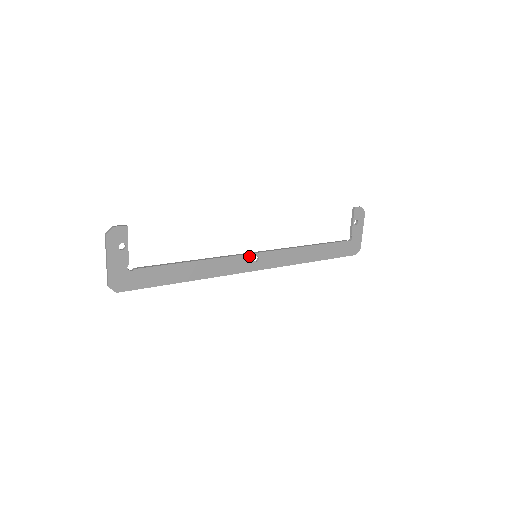
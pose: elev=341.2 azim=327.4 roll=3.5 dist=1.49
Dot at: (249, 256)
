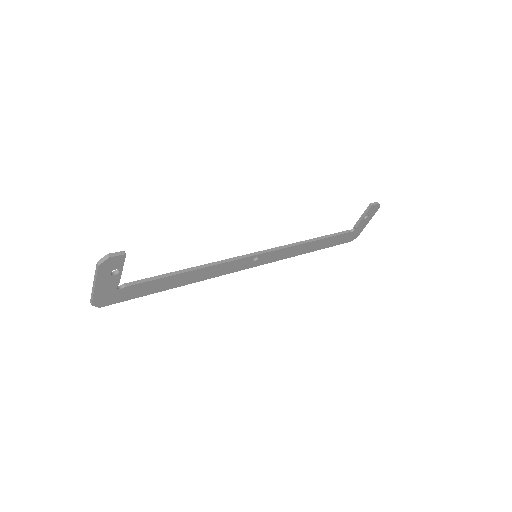
Dot at: (249, 258)
